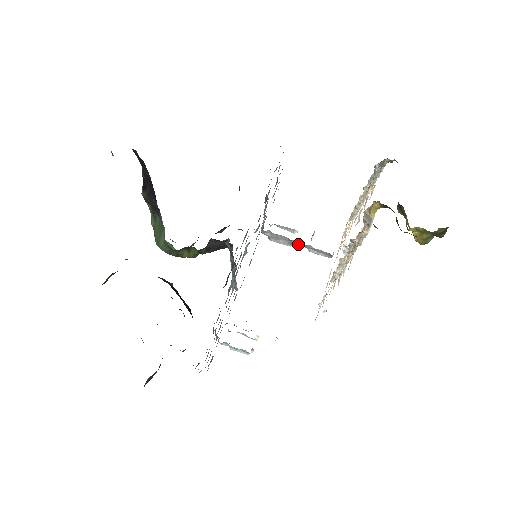
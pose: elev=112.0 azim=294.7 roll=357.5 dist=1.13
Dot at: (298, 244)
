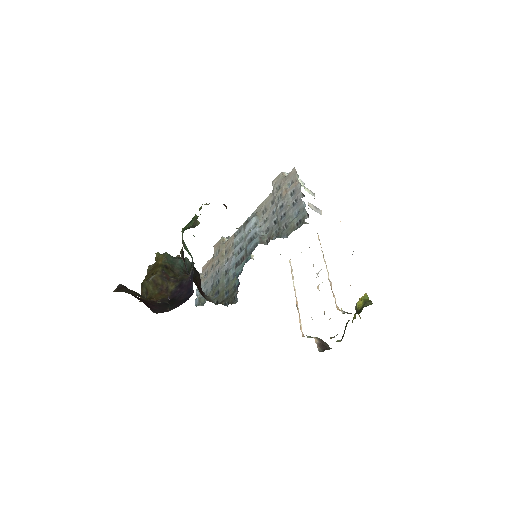
Dot at: occluded
